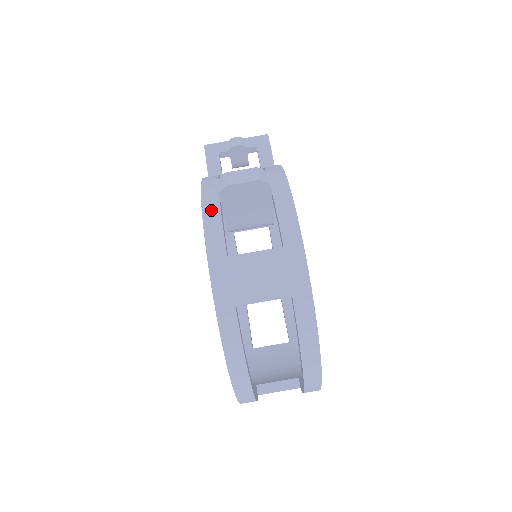
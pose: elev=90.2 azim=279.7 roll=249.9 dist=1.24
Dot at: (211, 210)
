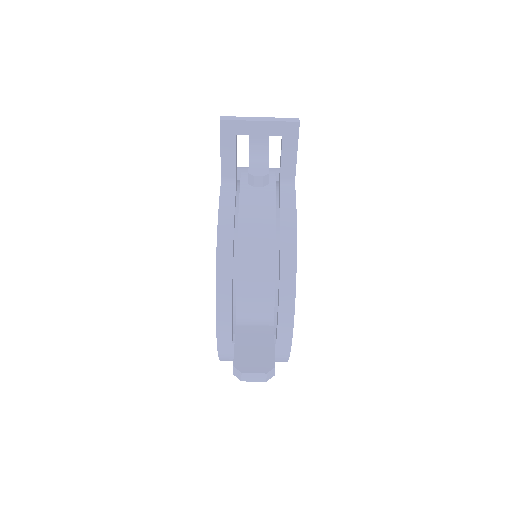
Dot at: (224, 309)
